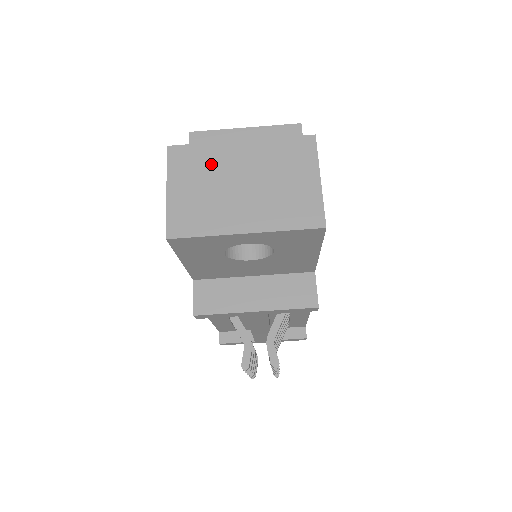
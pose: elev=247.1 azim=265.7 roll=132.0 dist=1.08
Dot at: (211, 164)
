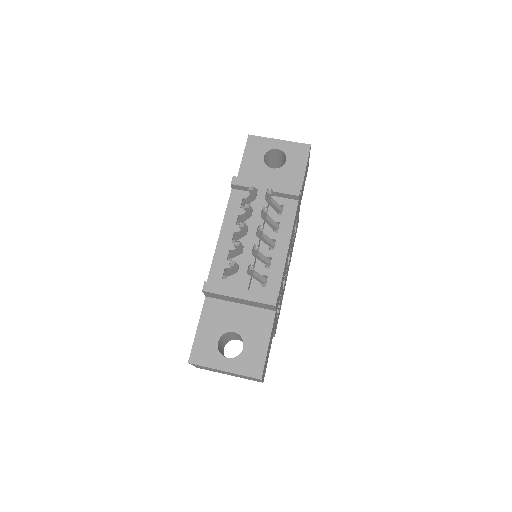
Dot at: occluded
